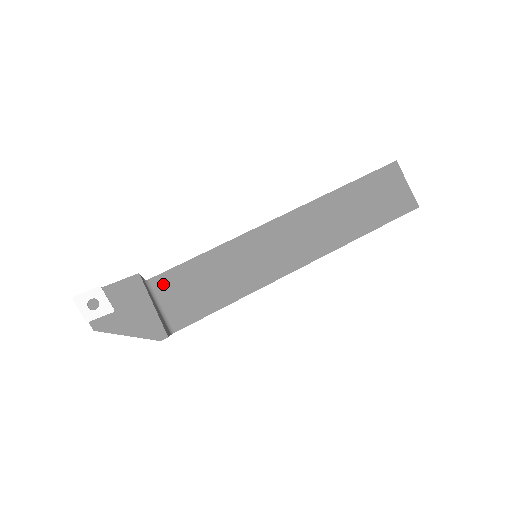
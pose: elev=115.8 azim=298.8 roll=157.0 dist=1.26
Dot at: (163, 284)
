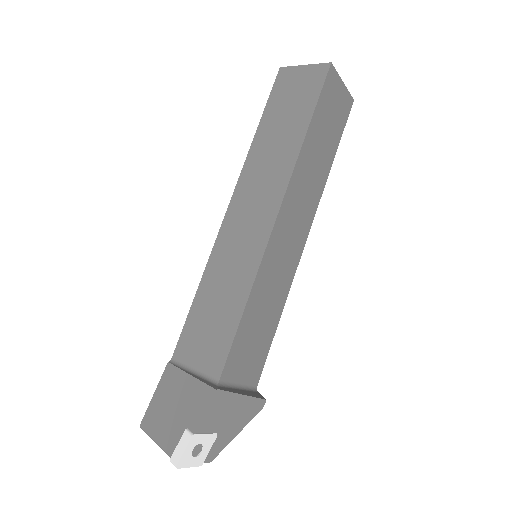
Dot at: (231, 370)
